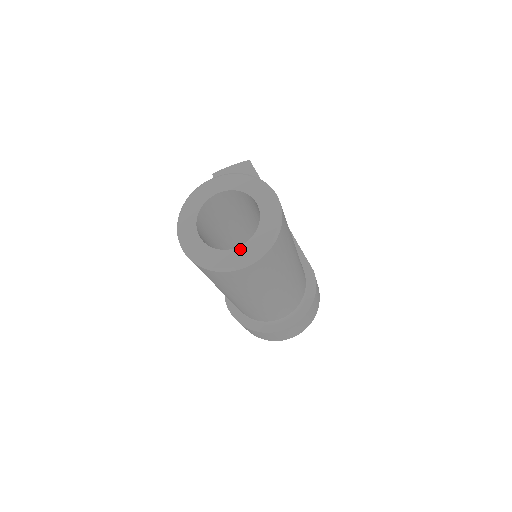
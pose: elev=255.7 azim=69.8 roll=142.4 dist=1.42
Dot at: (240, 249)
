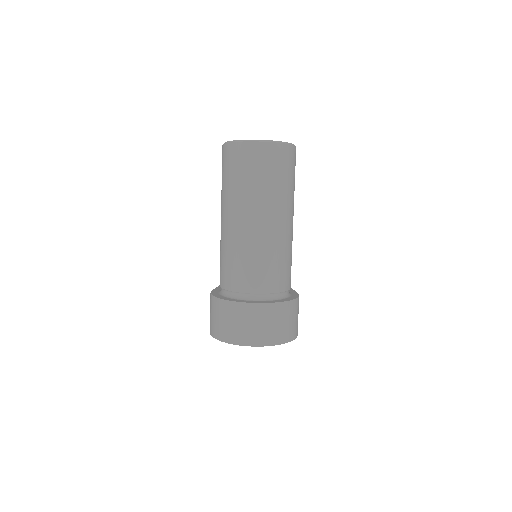
Dot at: occluded
